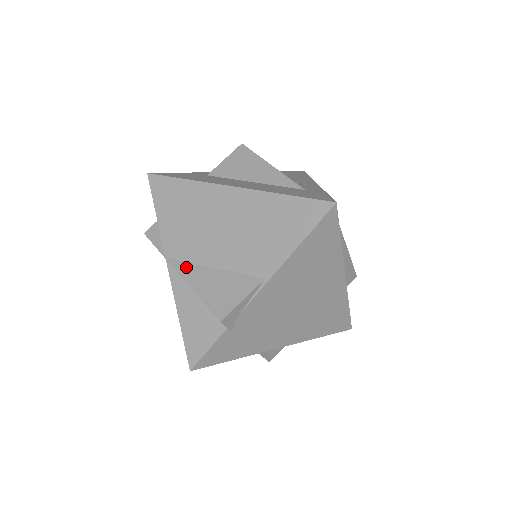
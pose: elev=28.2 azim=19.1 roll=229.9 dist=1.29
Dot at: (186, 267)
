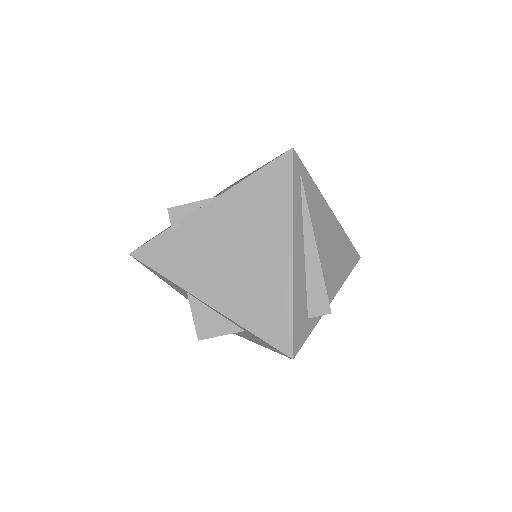
Dot at: occluded
